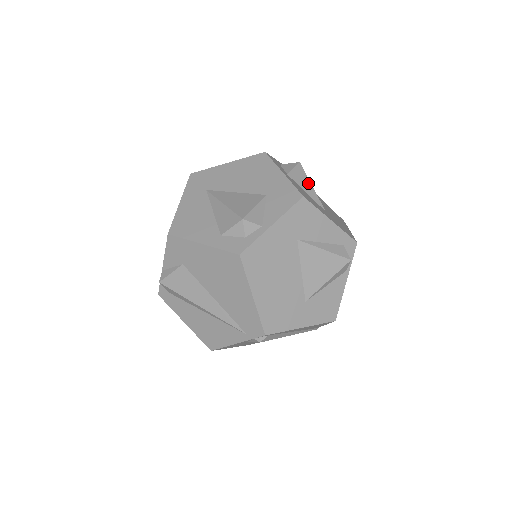
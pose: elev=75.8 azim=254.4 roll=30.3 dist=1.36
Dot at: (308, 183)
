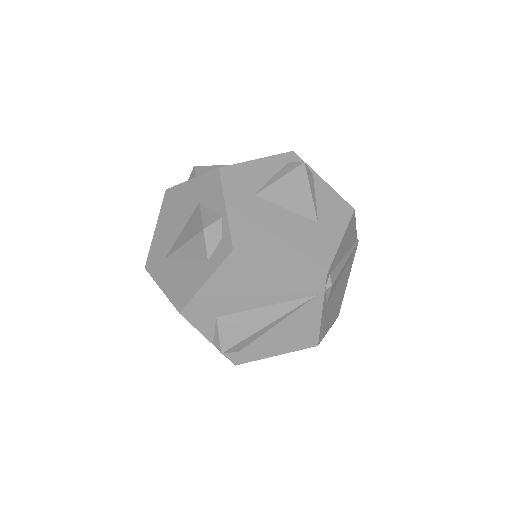
Dot at: (216, 167)
